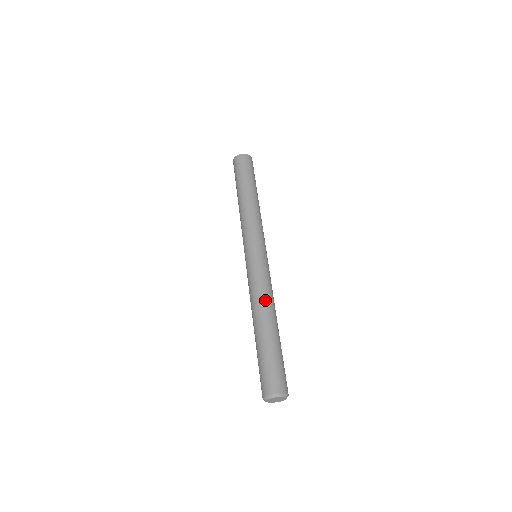
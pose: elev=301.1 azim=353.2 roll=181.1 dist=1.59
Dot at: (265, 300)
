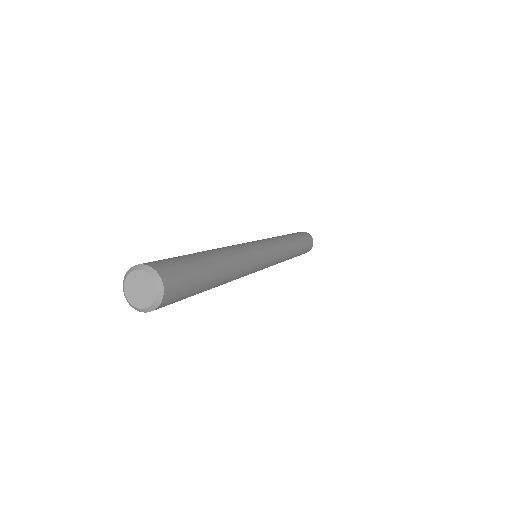
Dot at: occluded
